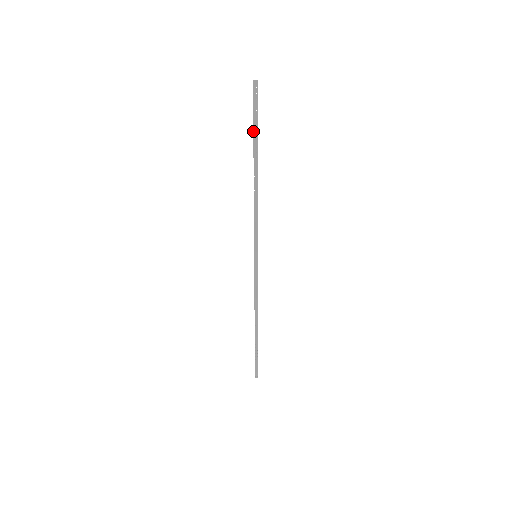
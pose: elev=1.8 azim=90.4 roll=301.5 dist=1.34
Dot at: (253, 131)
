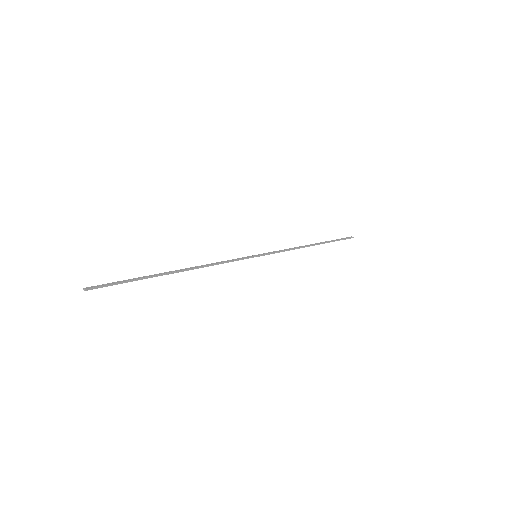
Dot at: (137, 279)
